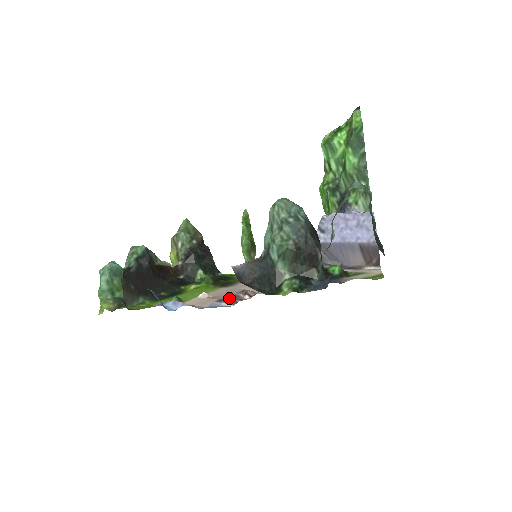
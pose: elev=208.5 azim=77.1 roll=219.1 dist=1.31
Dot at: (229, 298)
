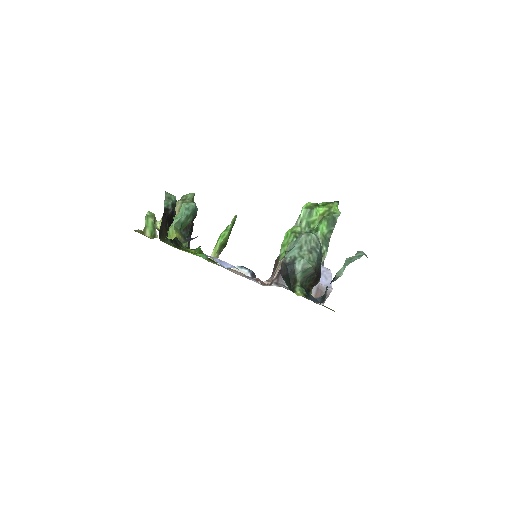
Dot at: occluded
